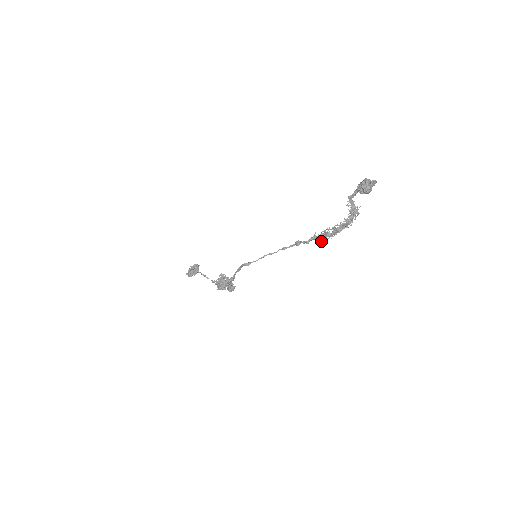
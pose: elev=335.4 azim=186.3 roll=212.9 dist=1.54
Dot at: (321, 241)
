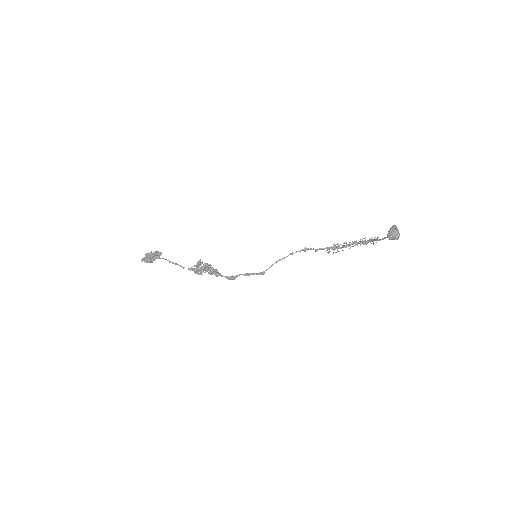
Dot at: occluded
